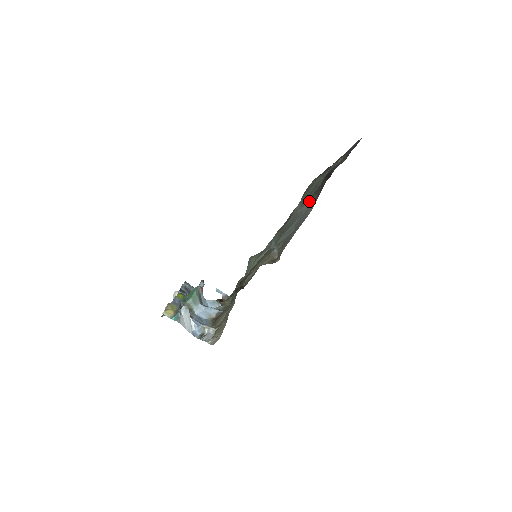
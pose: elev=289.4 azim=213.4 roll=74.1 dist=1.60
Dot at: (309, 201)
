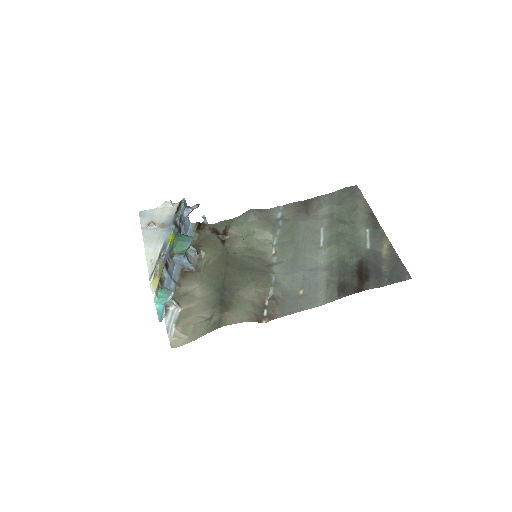
Dot at: (331, 271)
